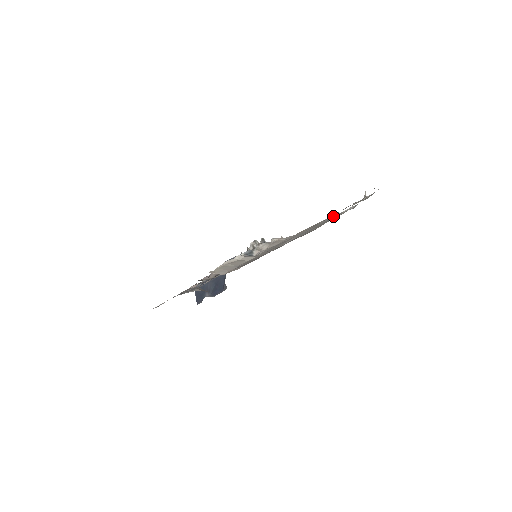
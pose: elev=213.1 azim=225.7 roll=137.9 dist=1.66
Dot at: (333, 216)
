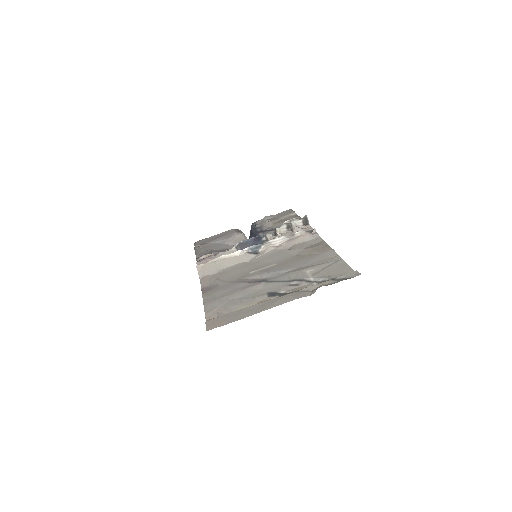
Dot at: (296, 280)
